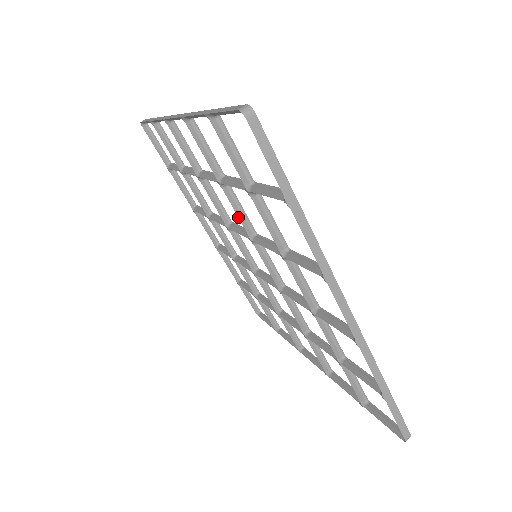
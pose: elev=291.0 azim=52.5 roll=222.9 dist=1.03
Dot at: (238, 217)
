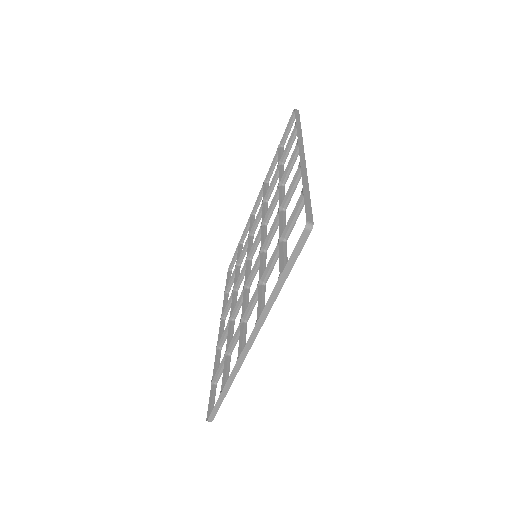
Dot at: (243, 300)
